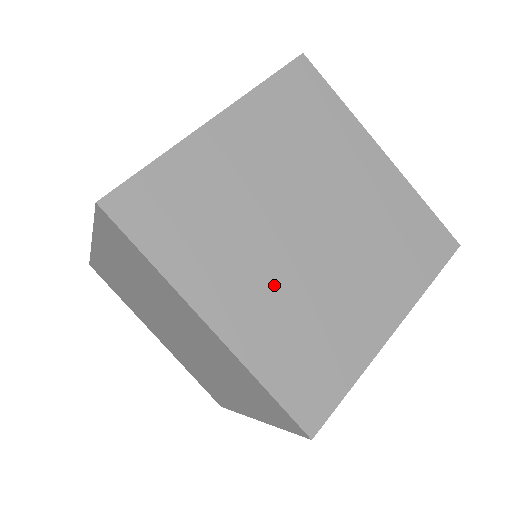
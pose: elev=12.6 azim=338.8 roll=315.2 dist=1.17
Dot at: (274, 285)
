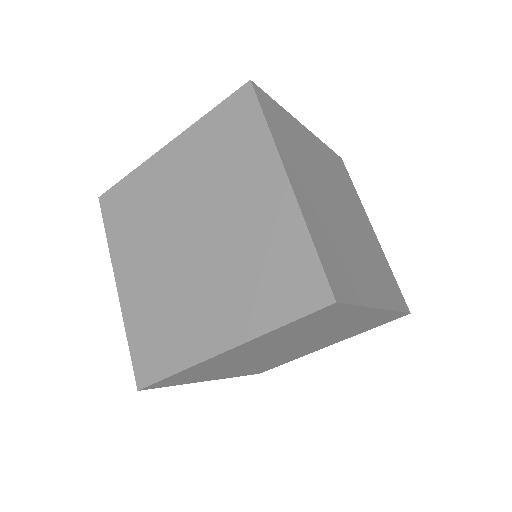
Dot at: (156, 275)
